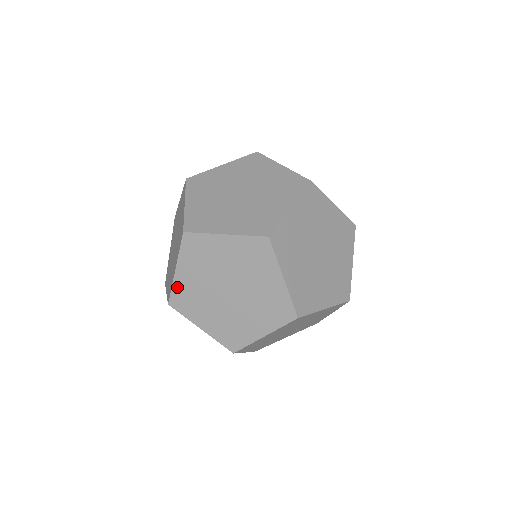
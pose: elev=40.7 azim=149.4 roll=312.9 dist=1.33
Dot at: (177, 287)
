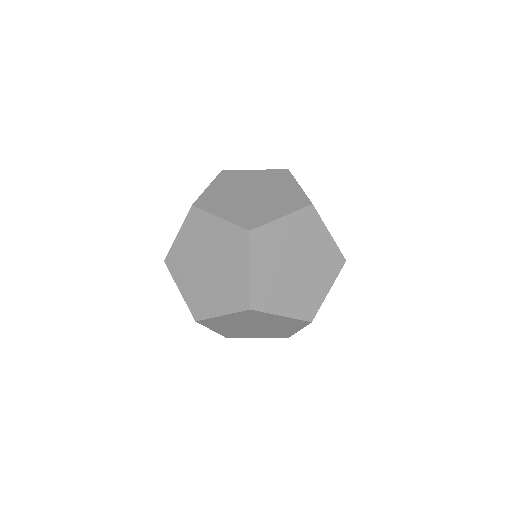
Dot at: (213, 319)
